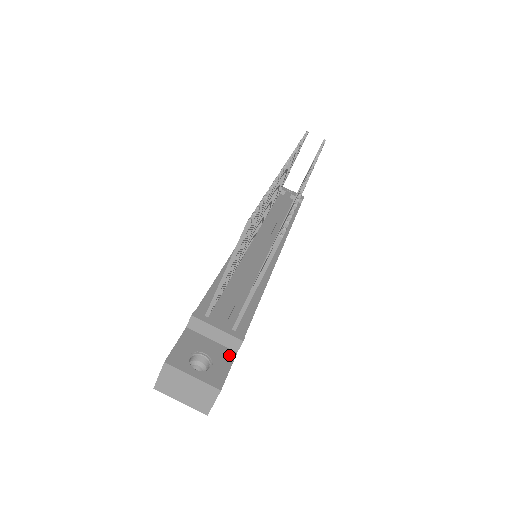
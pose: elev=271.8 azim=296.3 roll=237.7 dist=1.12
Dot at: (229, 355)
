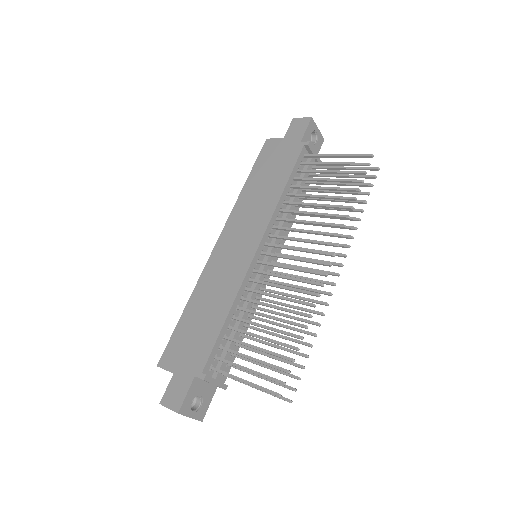
Dot at: (213, 391)
